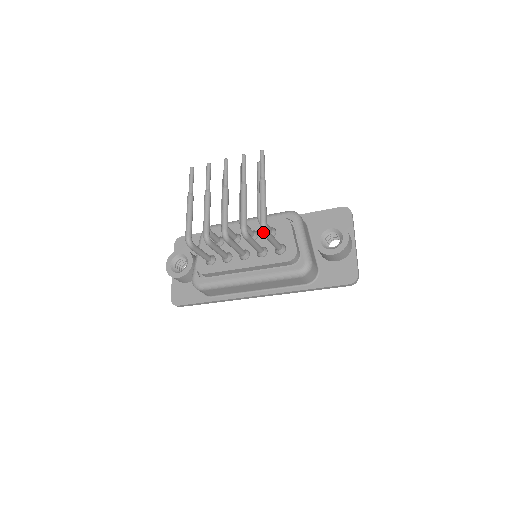
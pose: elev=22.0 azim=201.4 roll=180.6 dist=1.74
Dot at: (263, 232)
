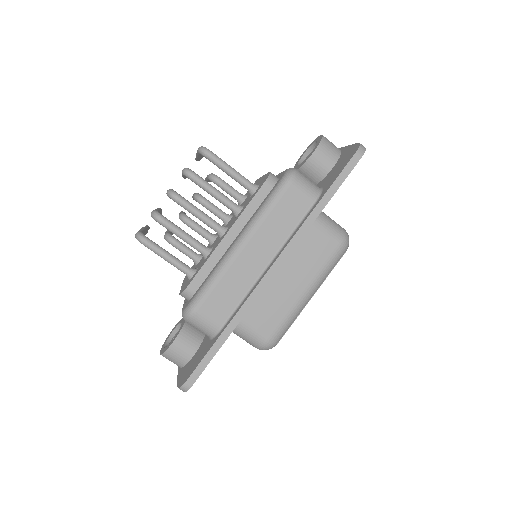
Dot at: (204, 152)
